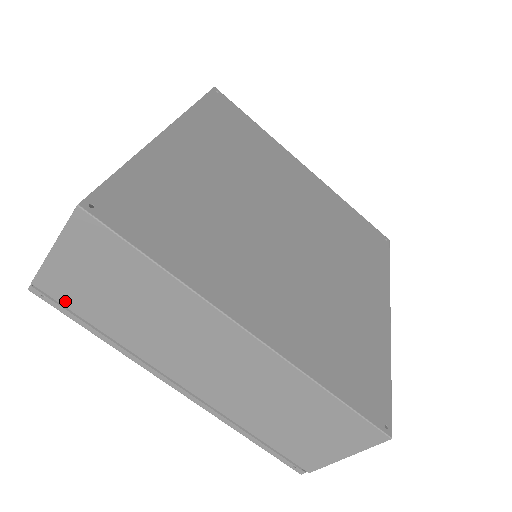
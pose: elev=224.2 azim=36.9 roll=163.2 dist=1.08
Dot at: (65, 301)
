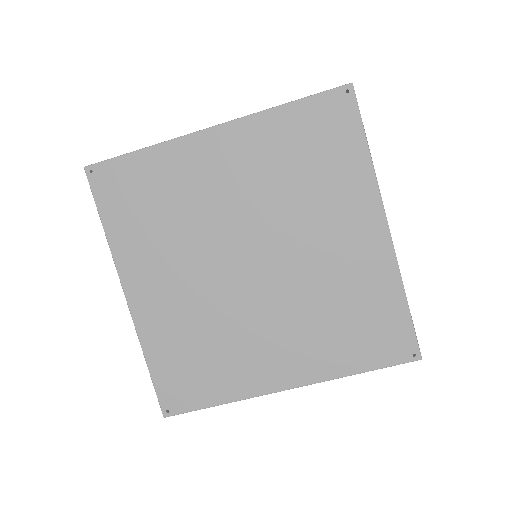
Dot at: occluded
